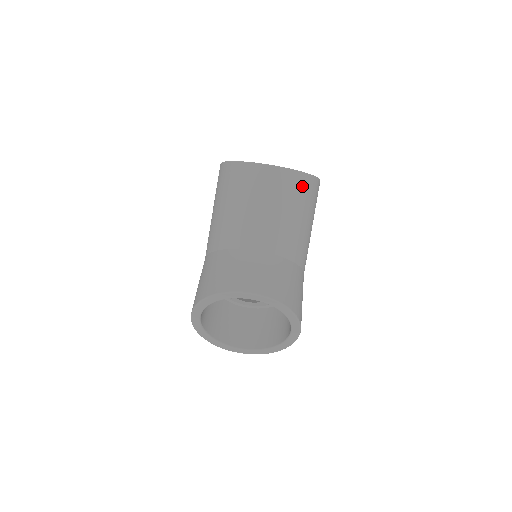
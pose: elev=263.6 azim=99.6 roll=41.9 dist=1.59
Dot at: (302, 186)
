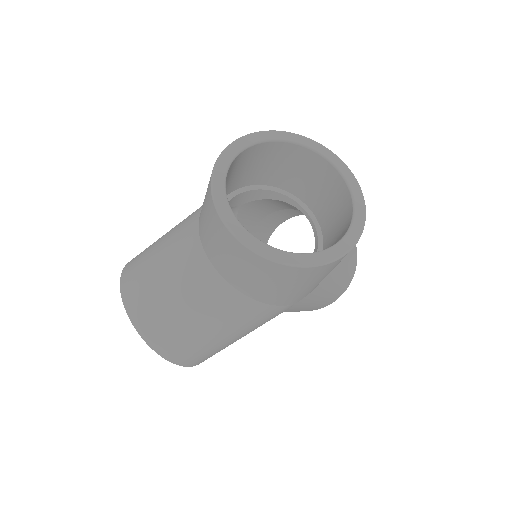
Dot at: (354, 260)
